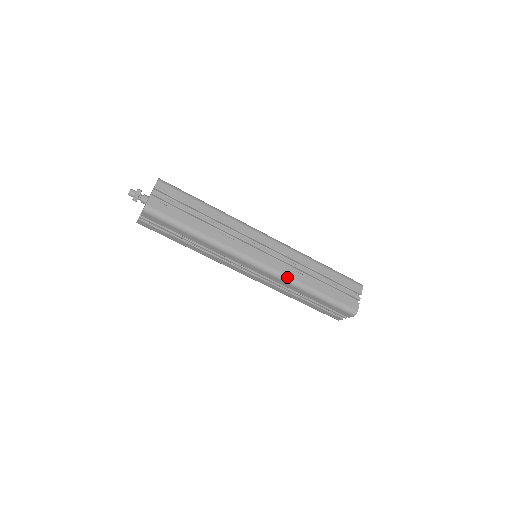
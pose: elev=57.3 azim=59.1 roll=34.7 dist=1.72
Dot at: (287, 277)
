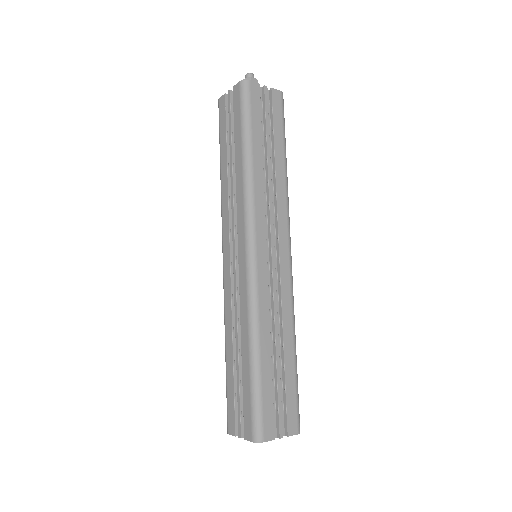
Dot at: (256, 299)
